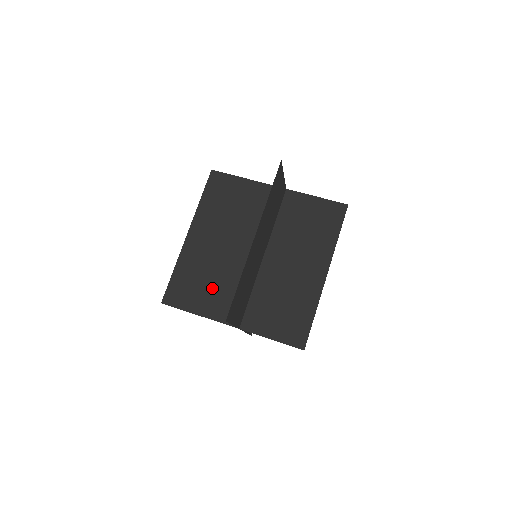
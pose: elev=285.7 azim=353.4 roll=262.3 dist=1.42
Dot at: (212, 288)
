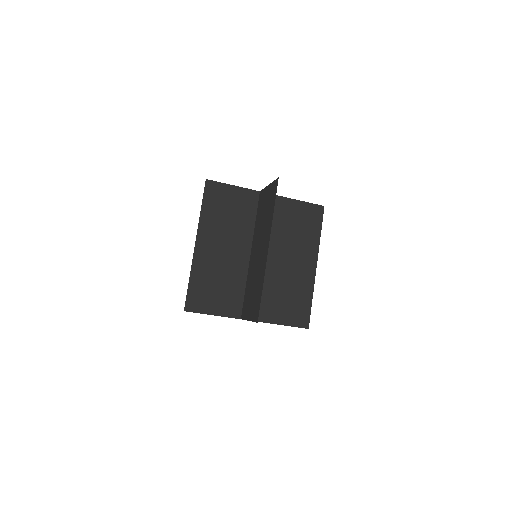
Dot at: (227, 290)
